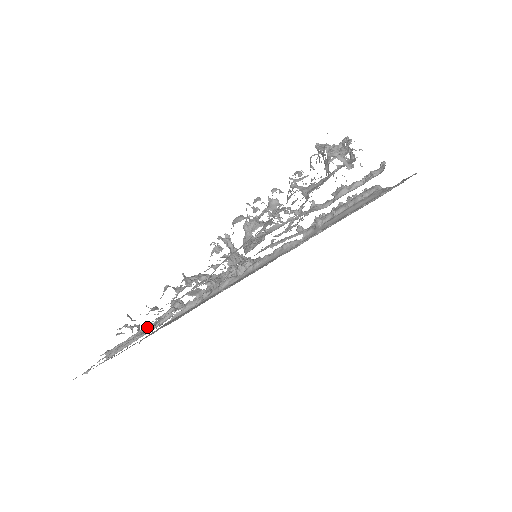
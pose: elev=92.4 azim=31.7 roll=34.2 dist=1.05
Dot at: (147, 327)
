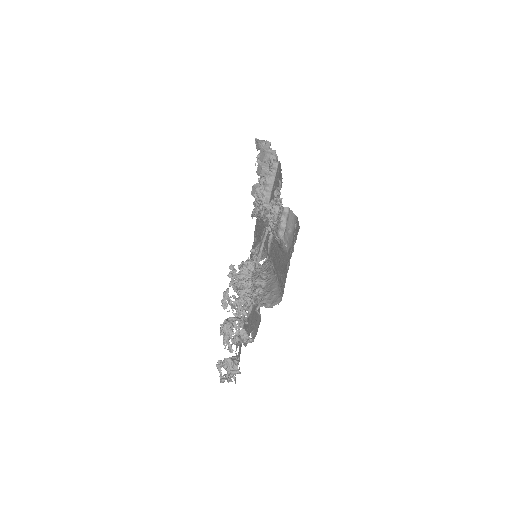
Dot at: occluded
